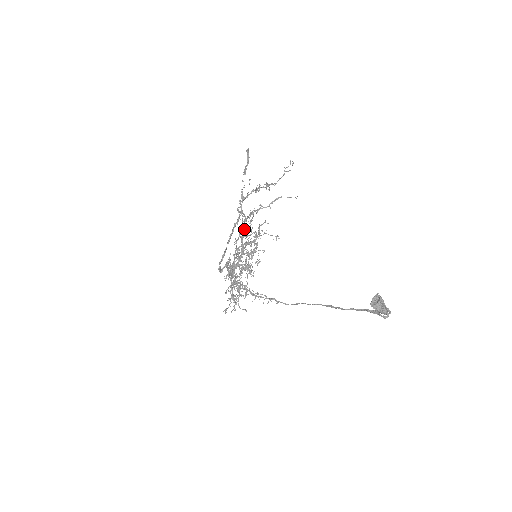
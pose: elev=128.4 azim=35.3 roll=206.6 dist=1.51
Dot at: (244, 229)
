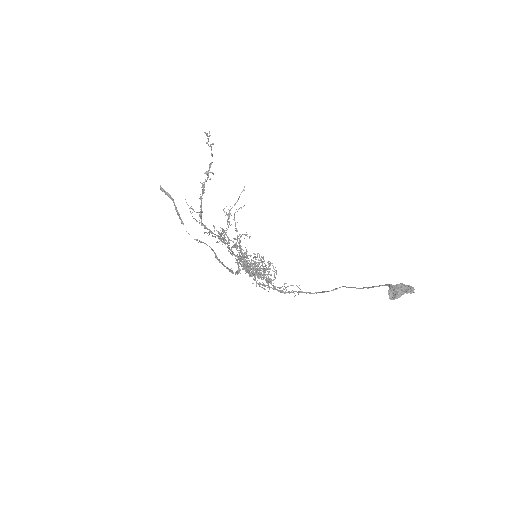
Dot at: occluded
